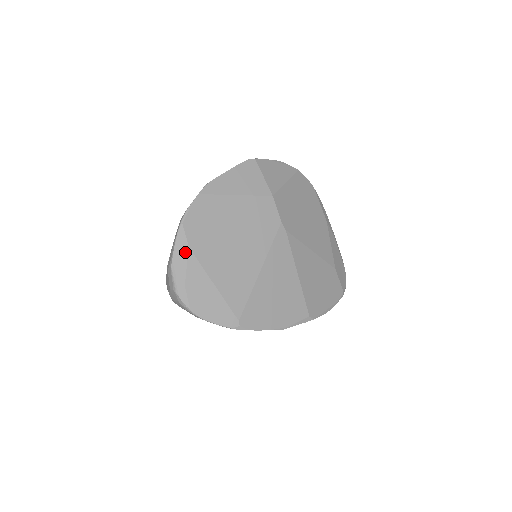
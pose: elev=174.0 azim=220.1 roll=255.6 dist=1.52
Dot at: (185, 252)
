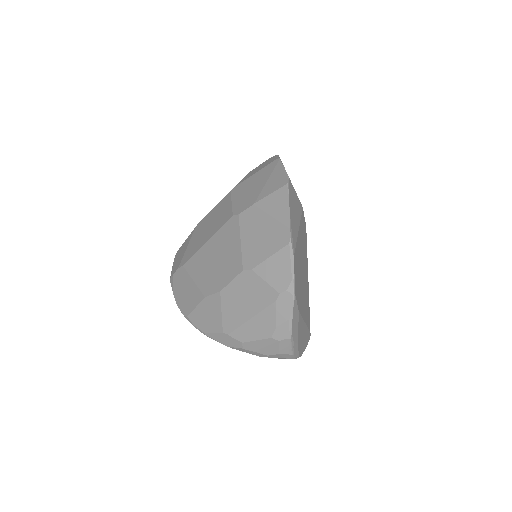
Dot at: (297, 318)
